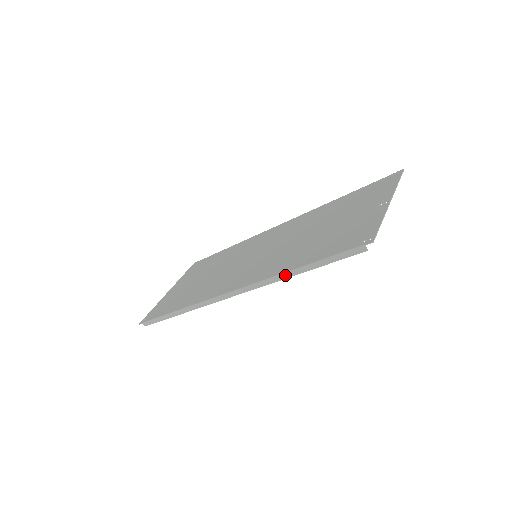
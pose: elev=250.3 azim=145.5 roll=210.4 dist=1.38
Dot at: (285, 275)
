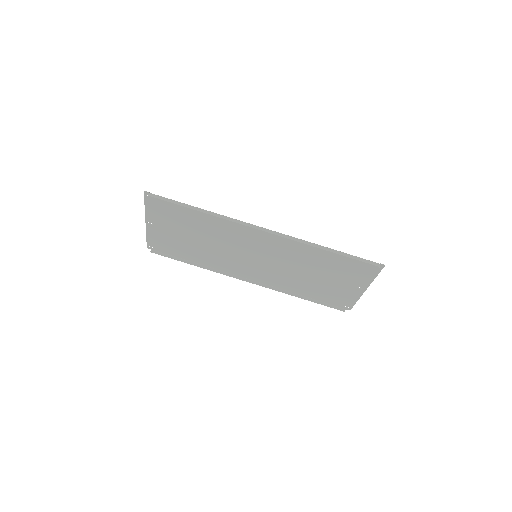
Dot at: (319, 246)
